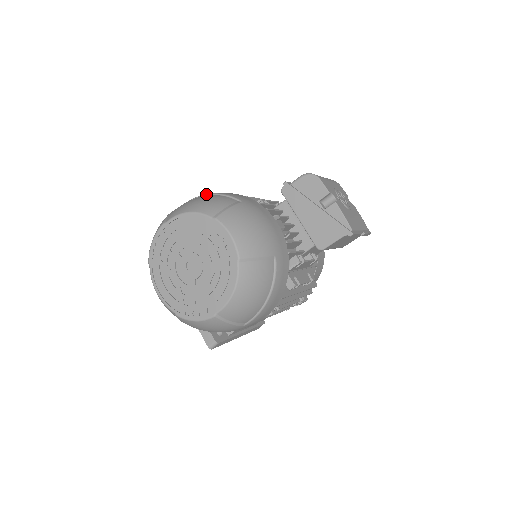
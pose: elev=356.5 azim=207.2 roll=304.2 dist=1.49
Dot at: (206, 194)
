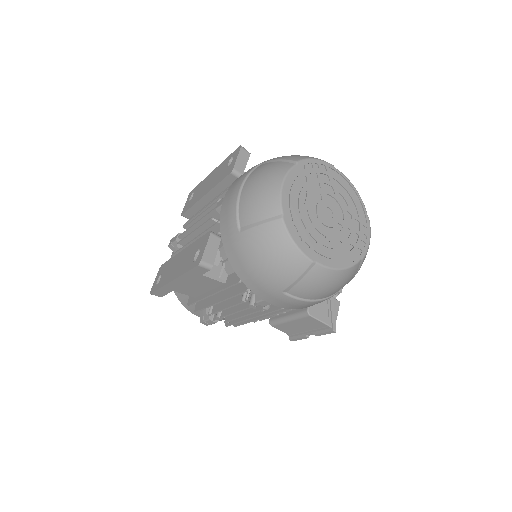
Dot at: occluded
